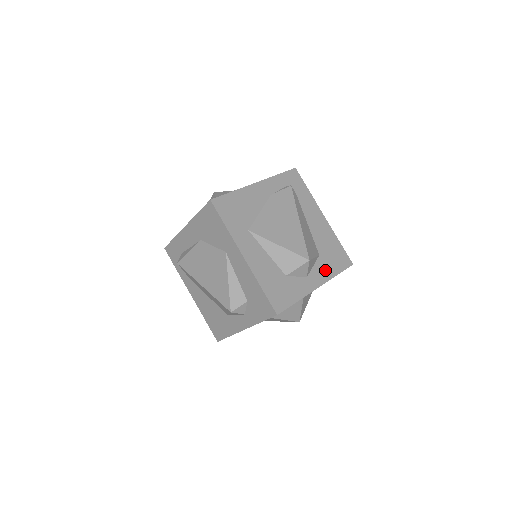
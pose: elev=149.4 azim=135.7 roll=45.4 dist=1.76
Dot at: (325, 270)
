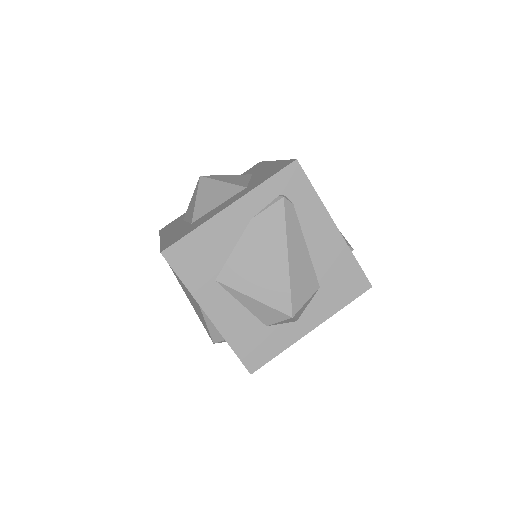
Dot at: (326, 305)
